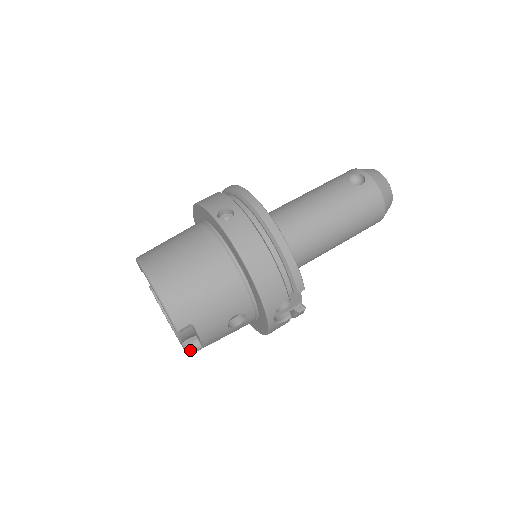
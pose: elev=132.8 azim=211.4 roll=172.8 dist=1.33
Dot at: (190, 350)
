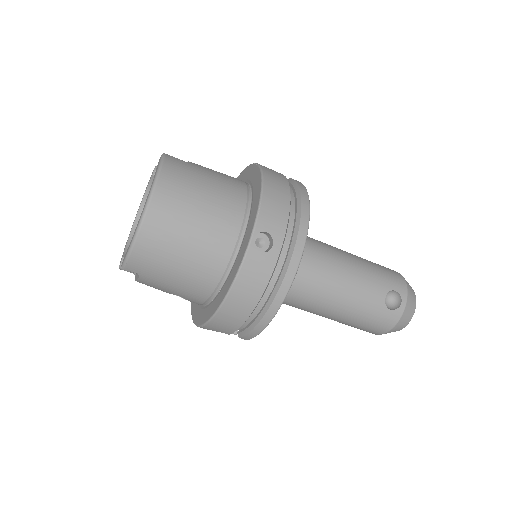
Dot at: occluded
